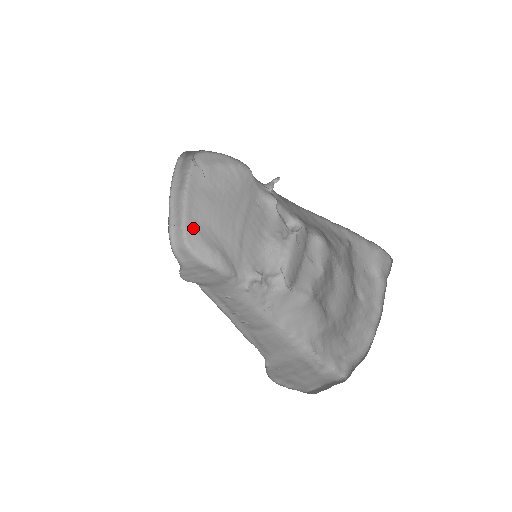
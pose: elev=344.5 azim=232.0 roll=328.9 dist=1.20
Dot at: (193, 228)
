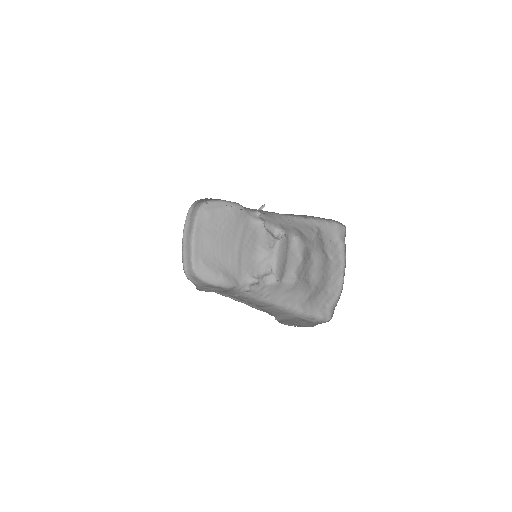
Dot at: (200, 260)
